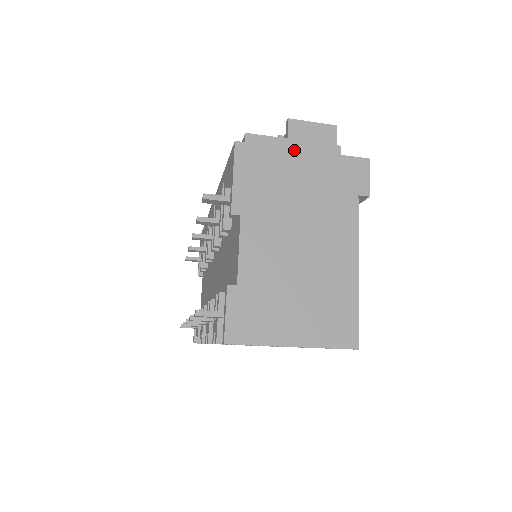
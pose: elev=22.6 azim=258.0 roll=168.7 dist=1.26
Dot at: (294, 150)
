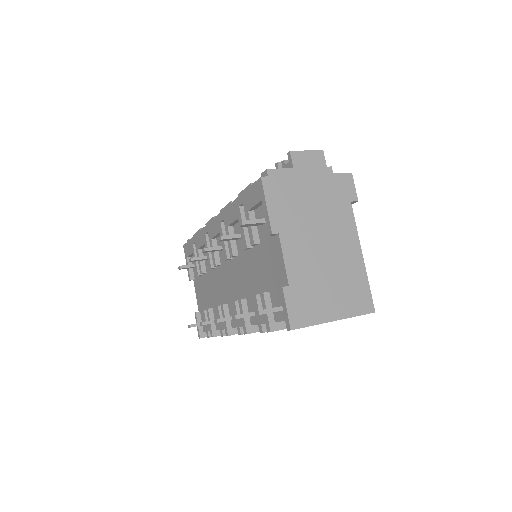
Dot at: (302, 176)
